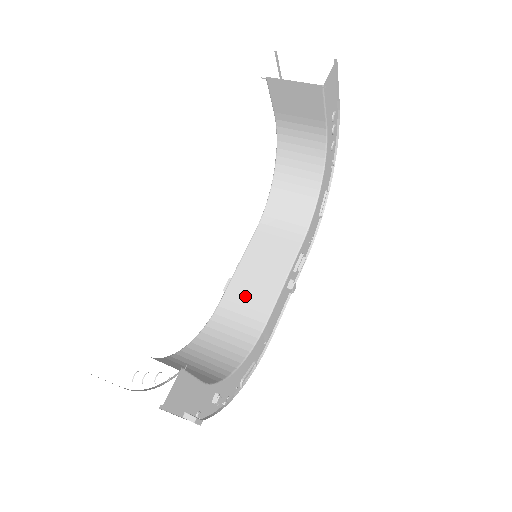
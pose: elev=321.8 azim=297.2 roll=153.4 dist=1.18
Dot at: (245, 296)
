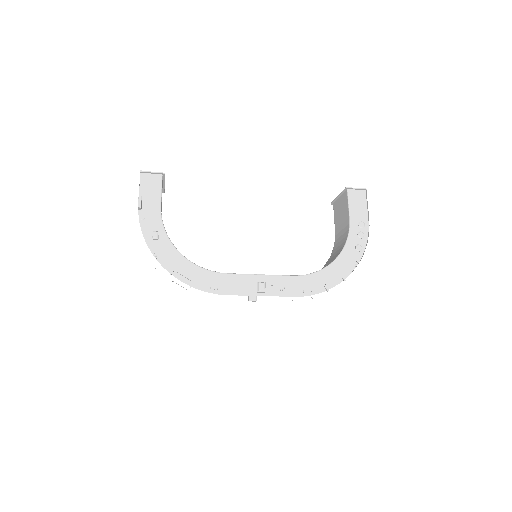
Dot at: occluded
